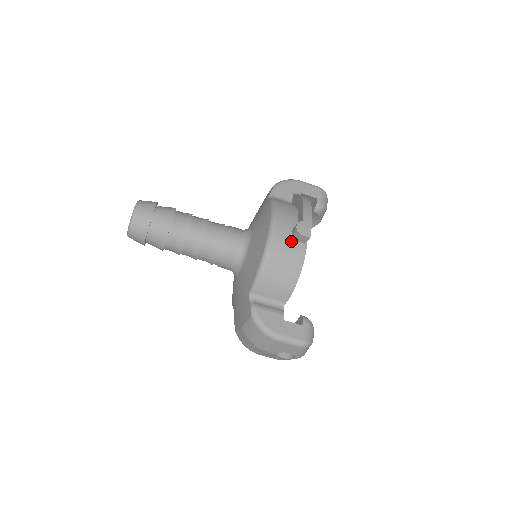
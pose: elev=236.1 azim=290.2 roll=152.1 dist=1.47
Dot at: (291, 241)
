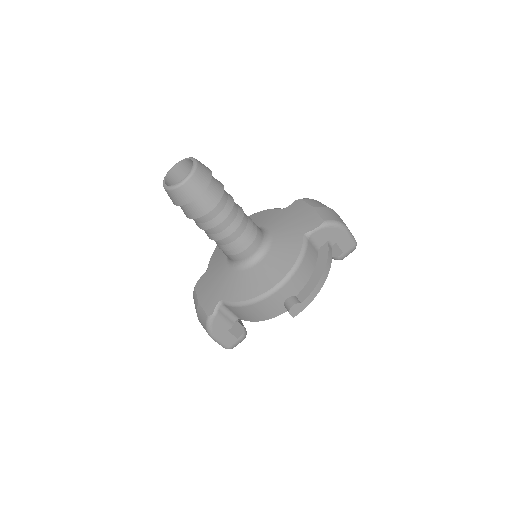
Dot at: (280, 304)
